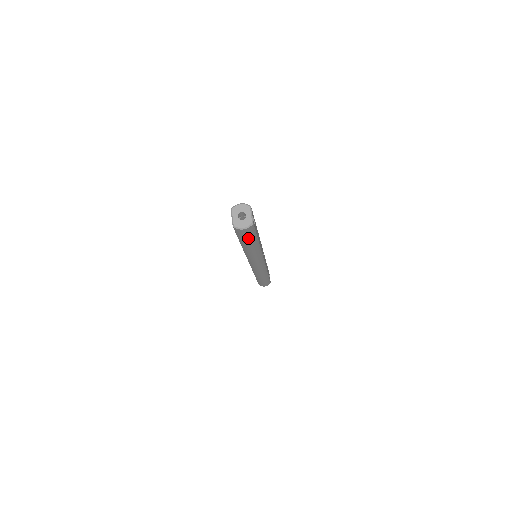
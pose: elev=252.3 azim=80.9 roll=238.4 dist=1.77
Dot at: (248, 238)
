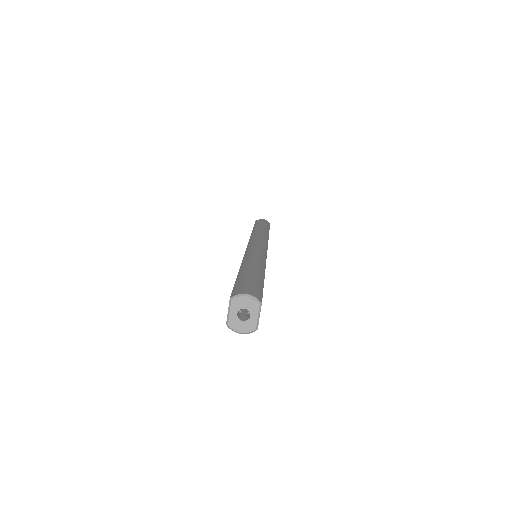
Dot at: occluded
